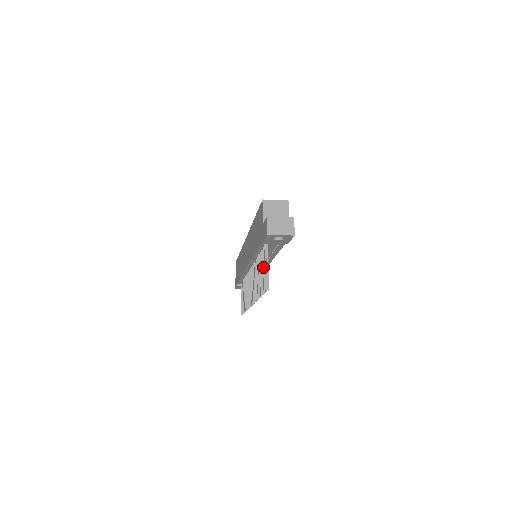
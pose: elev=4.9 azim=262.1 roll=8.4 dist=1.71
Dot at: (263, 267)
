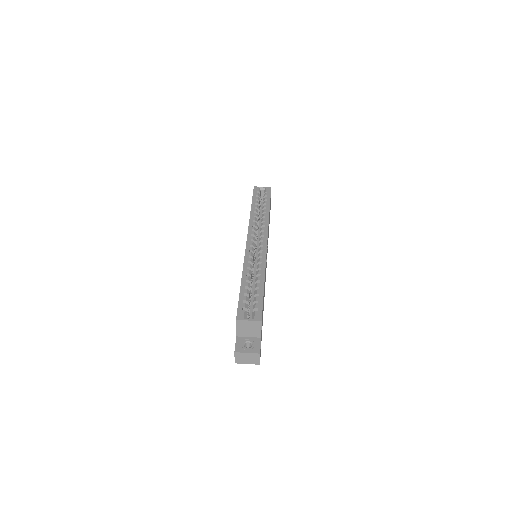
Dot at: occluded
